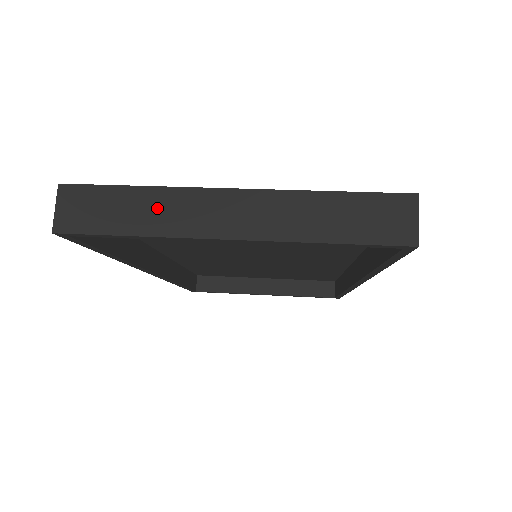
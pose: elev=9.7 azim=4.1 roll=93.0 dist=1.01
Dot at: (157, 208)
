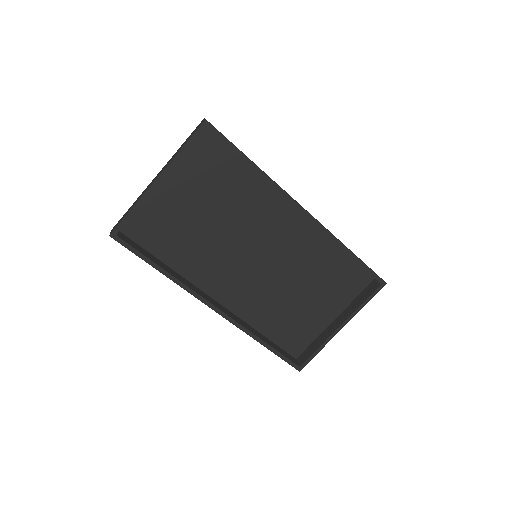
Dot at: (137, 200)
